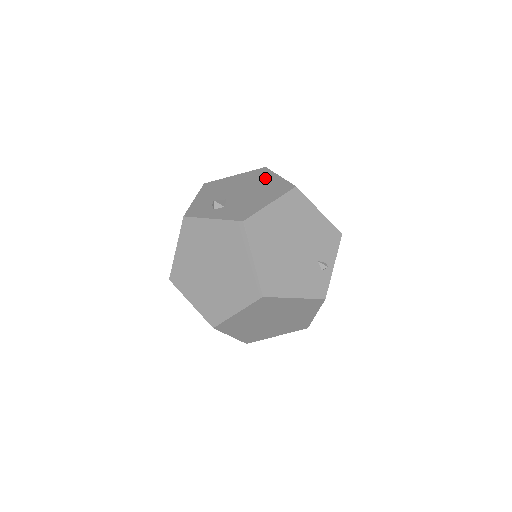
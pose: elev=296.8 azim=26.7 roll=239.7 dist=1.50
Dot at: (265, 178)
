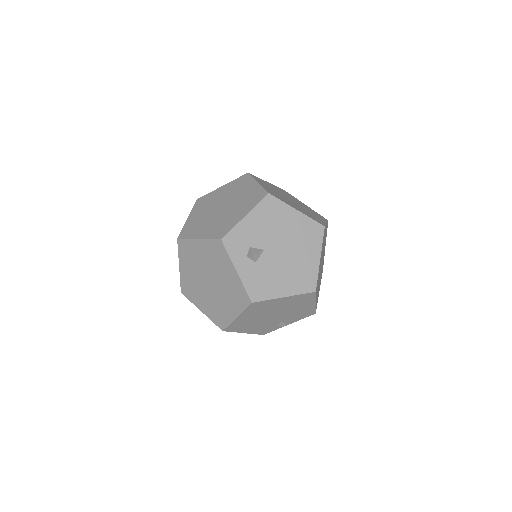
Dot at: (310, 249)
